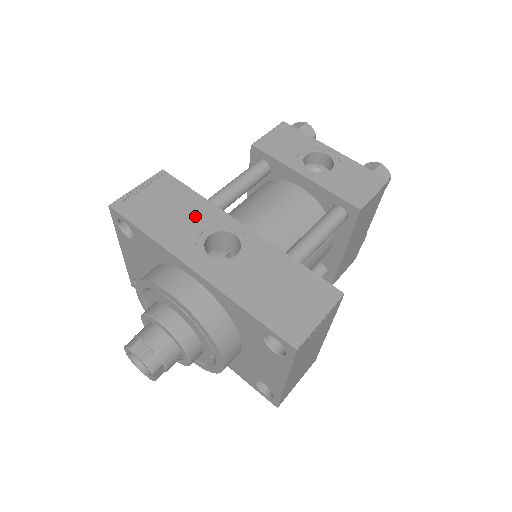
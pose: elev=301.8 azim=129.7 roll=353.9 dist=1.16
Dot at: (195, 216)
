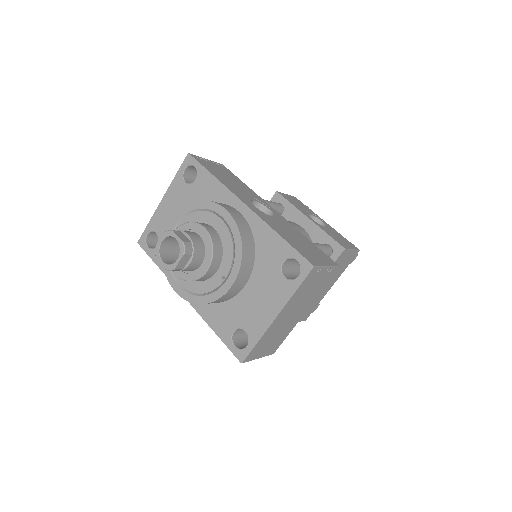
Dot at: (244, 189)
